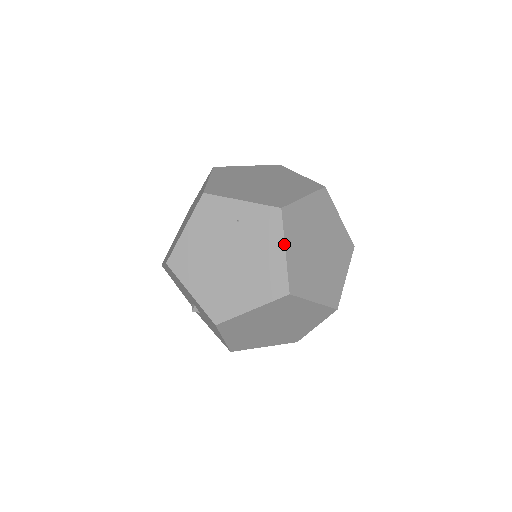
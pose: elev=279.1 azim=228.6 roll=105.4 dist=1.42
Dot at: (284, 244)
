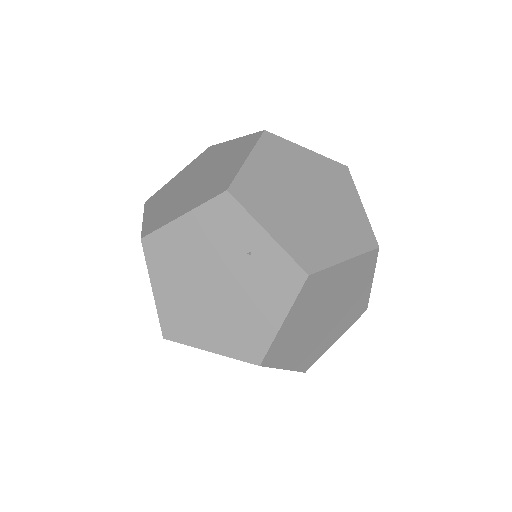
Dot at: (286, 315)
